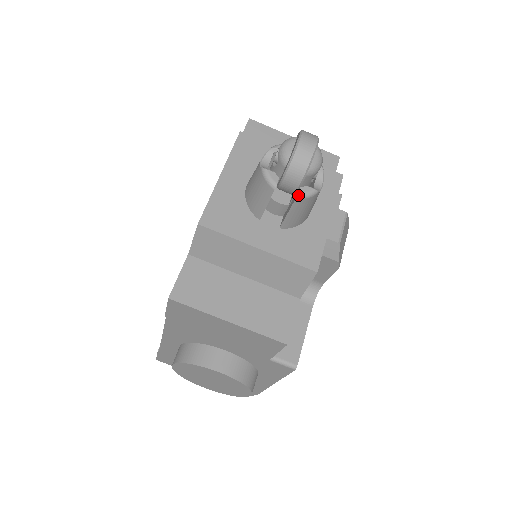
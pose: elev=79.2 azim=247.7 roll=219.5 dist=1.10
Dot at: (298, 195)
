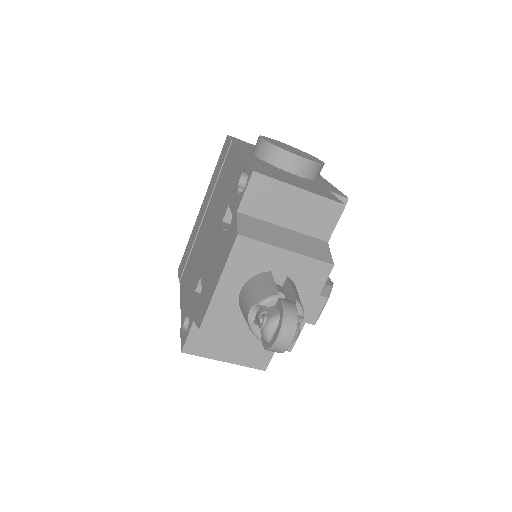
Dot at: occluded
